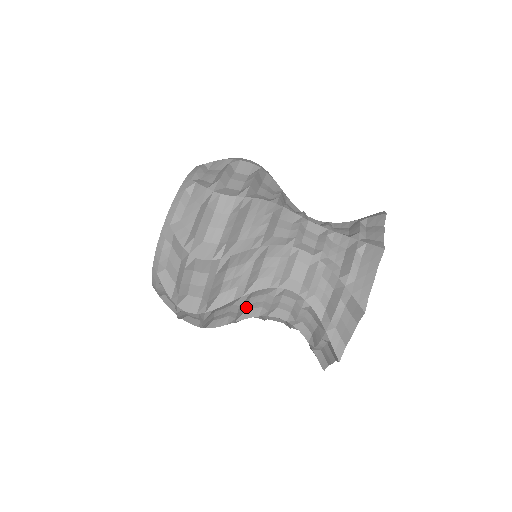
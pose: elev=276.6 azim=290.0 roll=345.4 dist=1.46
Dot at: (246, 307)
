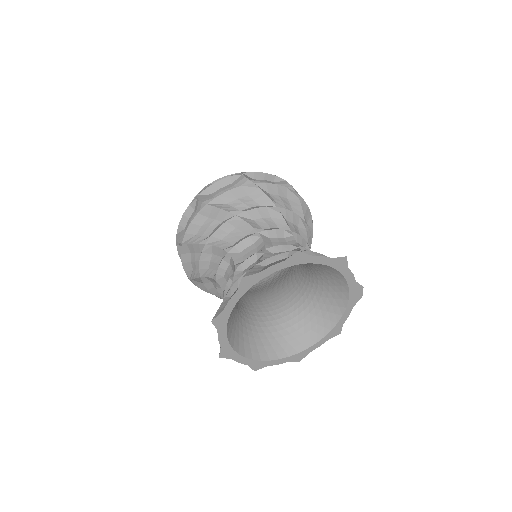
Dot at: (225, 235)
